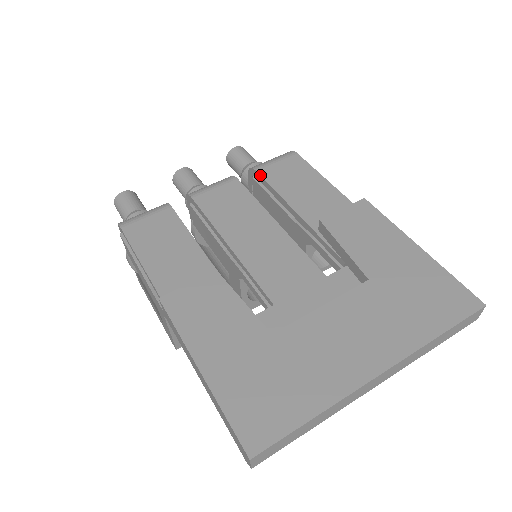
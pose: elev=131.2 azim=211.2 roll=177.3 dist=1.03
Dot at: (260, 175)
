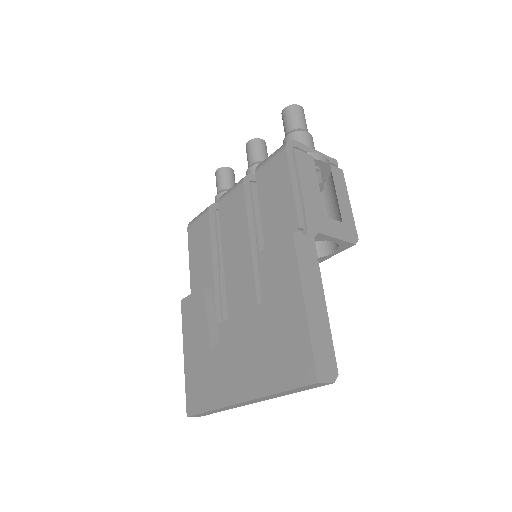
Dot at: (256, 180)
